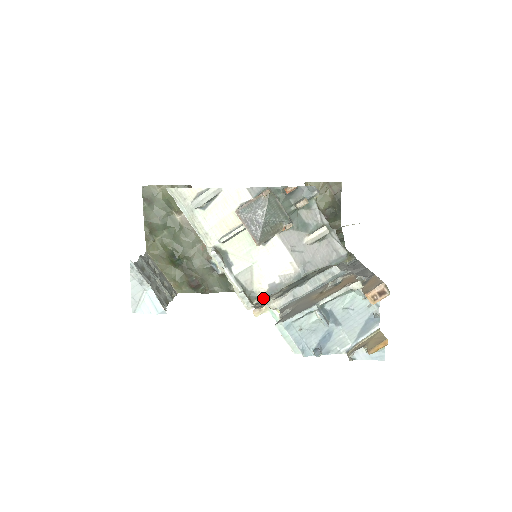
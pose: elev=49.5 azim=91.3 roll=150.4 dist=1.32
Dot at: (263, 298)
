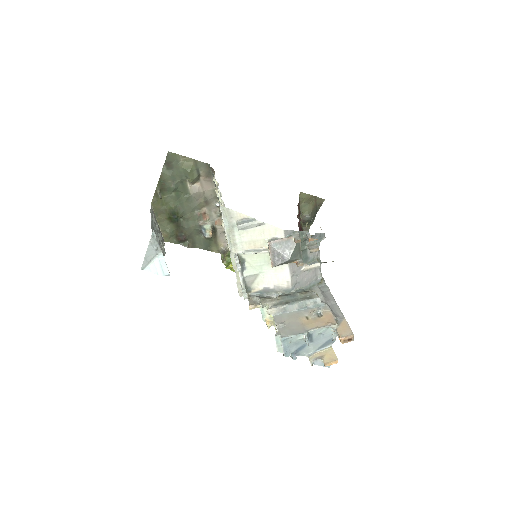
Dot at: (255, 293)
